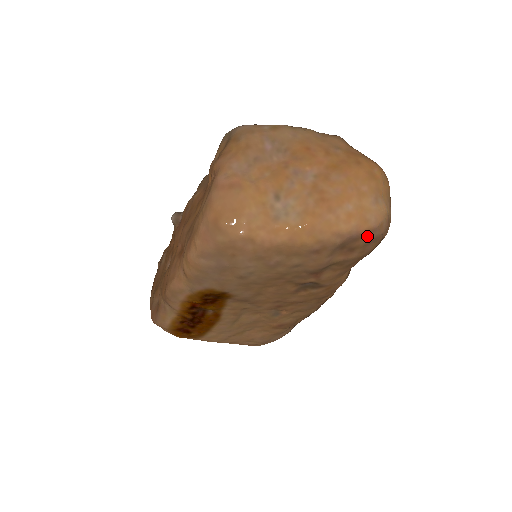
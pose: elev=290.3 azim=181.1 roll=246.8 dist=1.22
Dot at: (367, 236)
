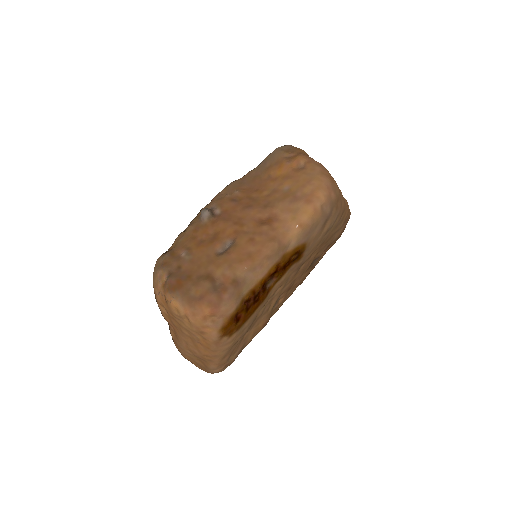
Dot at: (347, 222)
